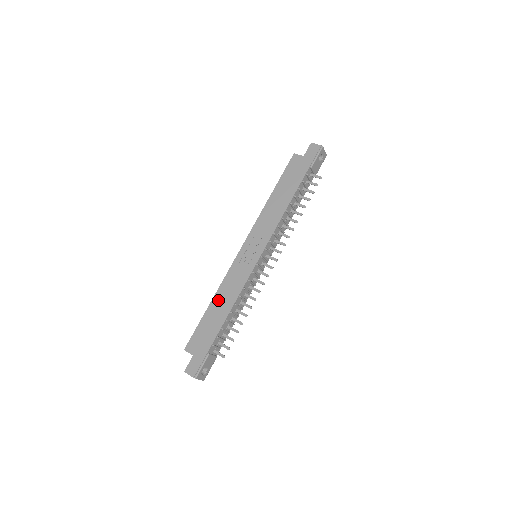
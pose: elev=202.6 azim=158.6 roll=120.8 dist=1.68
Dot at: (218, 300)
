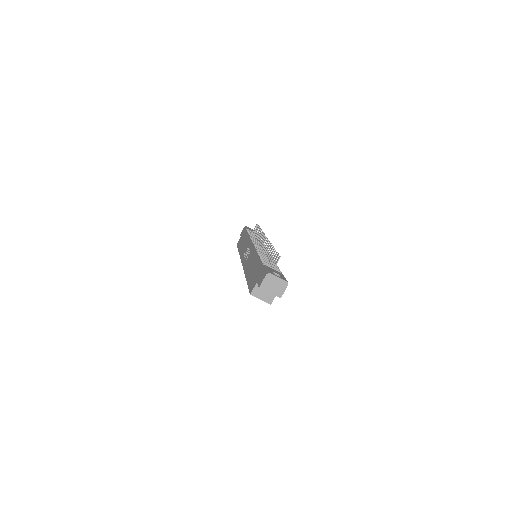
Dot at: (248, 271)
